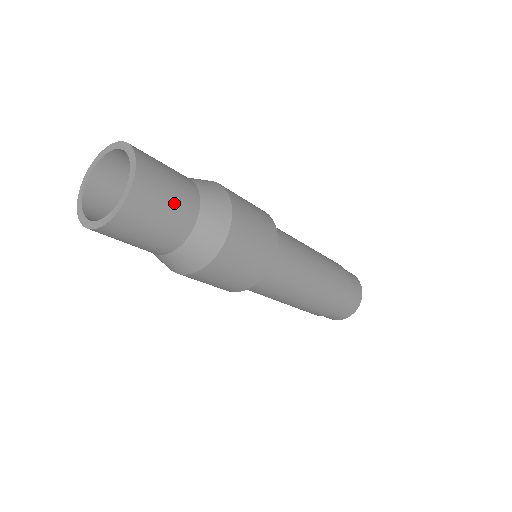
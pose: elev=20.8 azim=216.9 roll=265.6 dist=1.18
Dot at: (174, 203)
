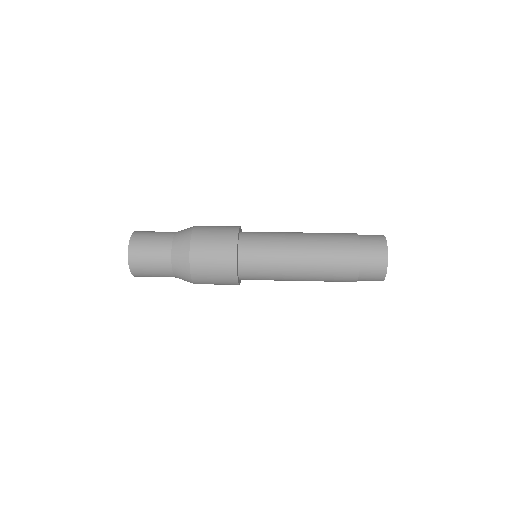
Dot at: (154, 246)
